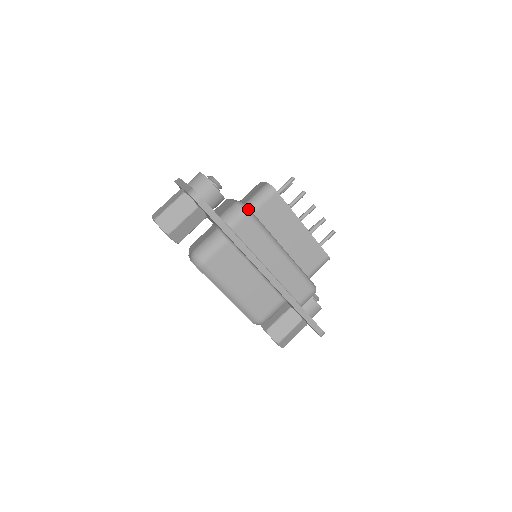
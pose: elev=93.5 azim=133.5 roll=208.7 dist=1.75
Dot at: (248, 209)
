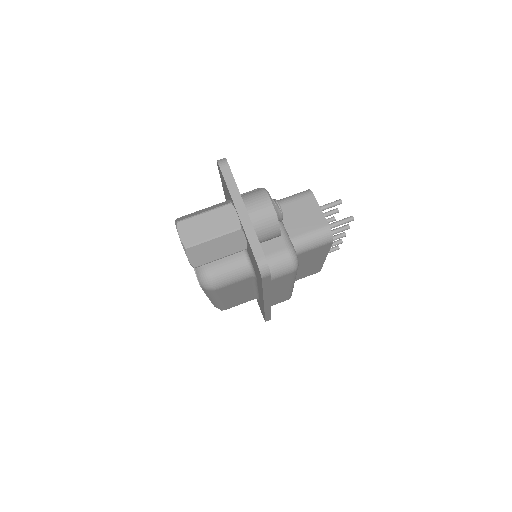
Dot at: (298, 264)
